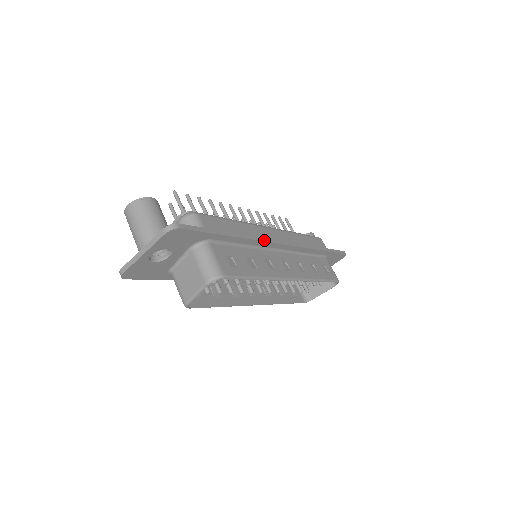
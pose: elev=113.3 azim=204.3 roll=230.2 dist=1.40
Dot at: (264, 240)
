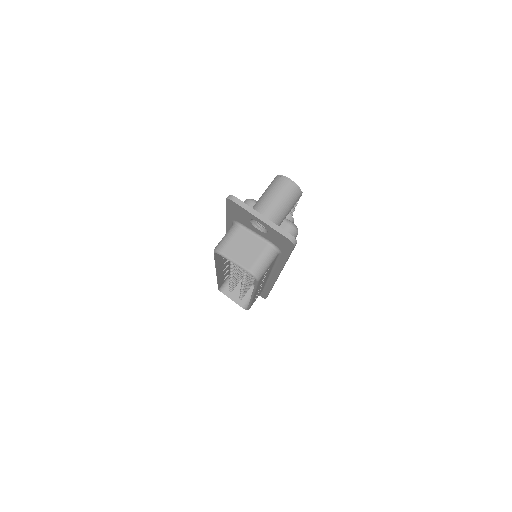
Dot at: occluded
